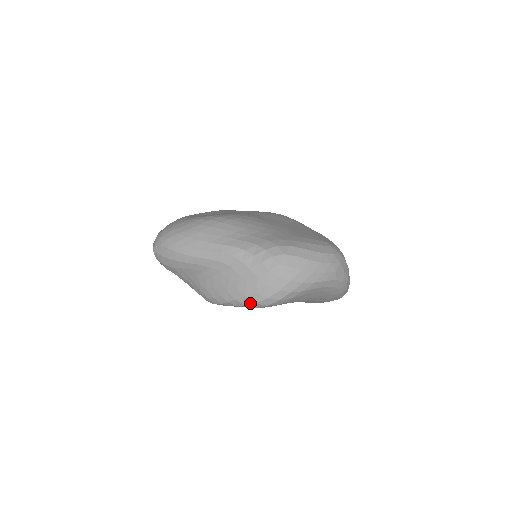
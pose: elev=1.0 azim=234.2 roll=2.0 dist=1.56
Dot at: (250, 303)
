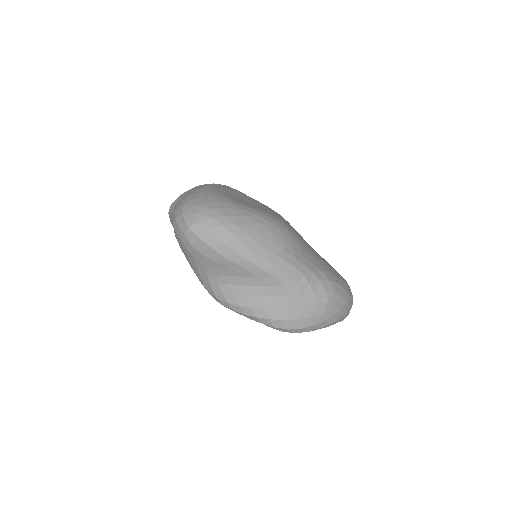
Dot at: (282, 327)
